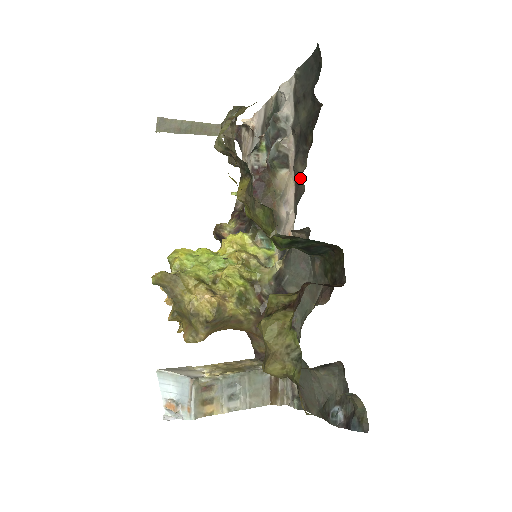
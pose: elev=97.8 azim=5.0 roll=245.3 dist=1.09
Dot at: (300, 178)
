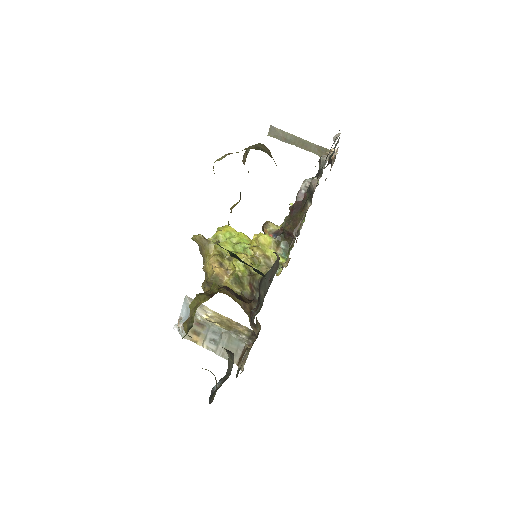
Dot at: occluded
